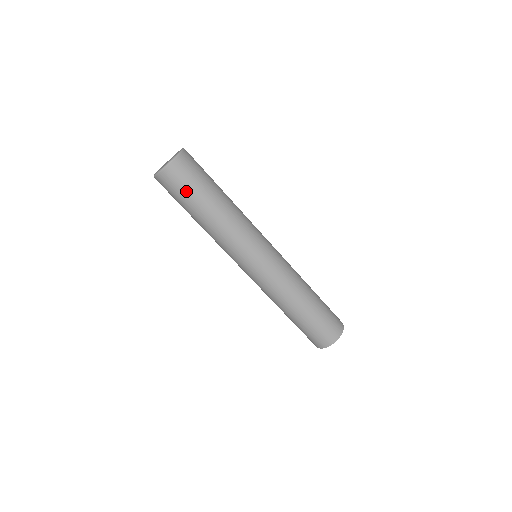
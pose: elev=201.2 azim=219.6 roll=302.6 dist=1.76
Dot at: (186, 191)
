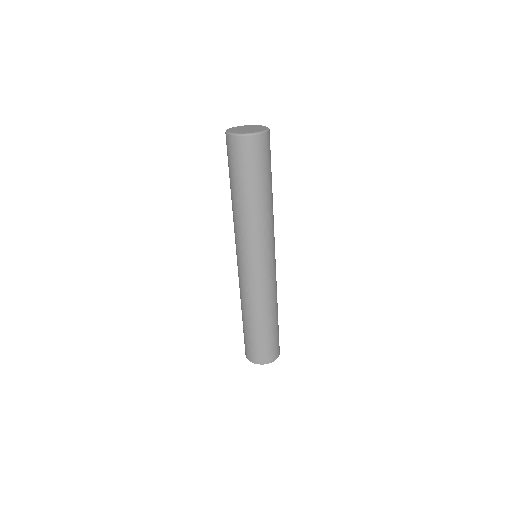
Dot at: (251, 167)
